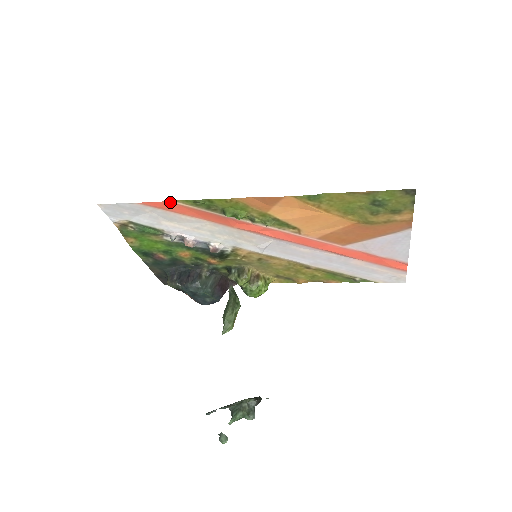
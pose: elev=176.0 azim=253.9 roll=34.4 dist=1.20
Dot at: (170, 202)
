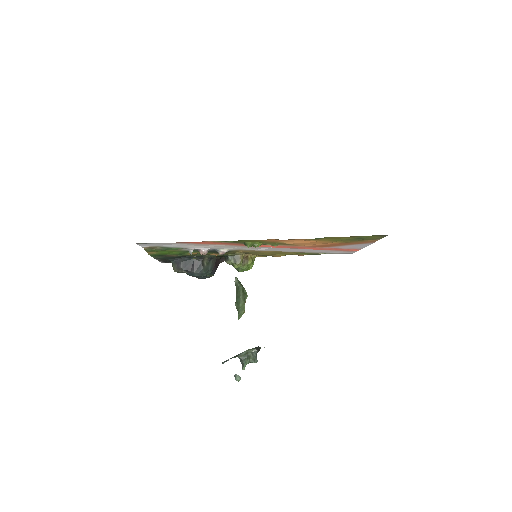
Dot at: (203, 241)
